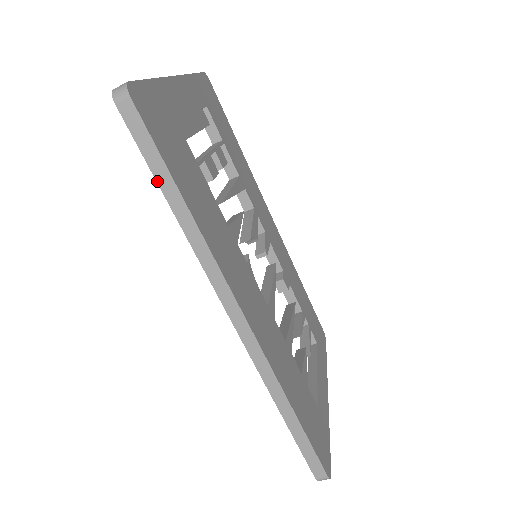
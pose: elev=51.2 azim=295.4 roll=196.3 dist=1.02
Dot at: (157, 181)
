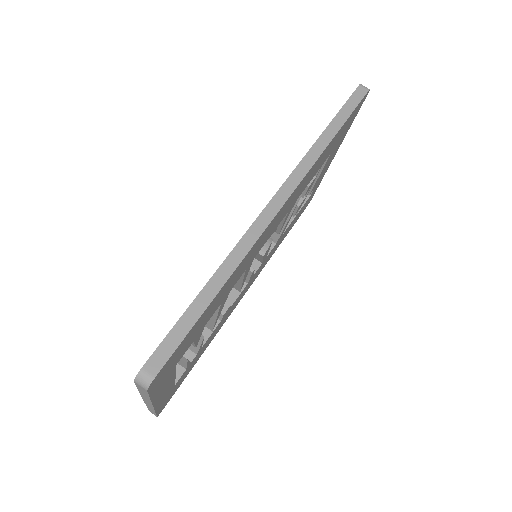
Dot at: (335, 117)
